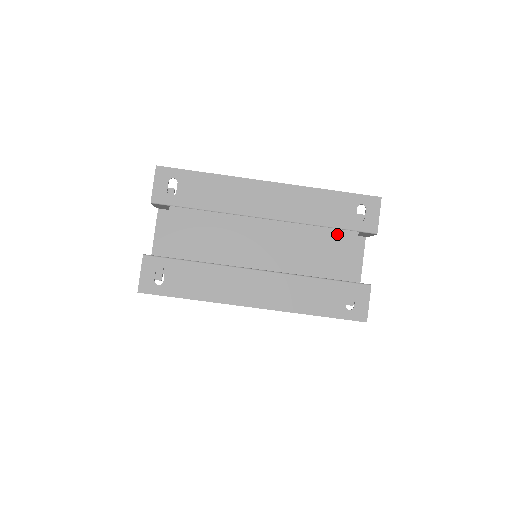
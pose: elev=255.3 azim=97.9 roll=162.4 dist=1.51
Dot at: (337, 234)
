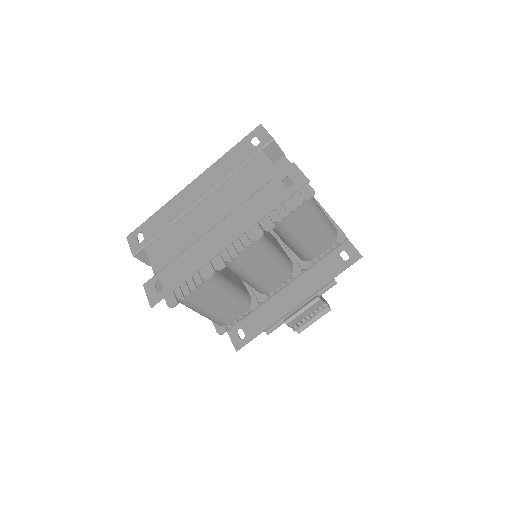
Dot at: (249, 163)
